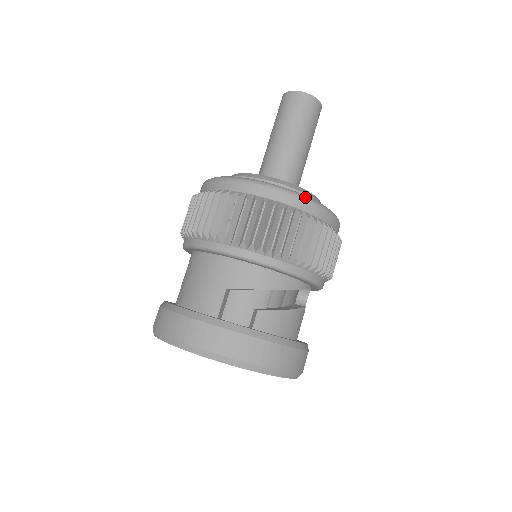
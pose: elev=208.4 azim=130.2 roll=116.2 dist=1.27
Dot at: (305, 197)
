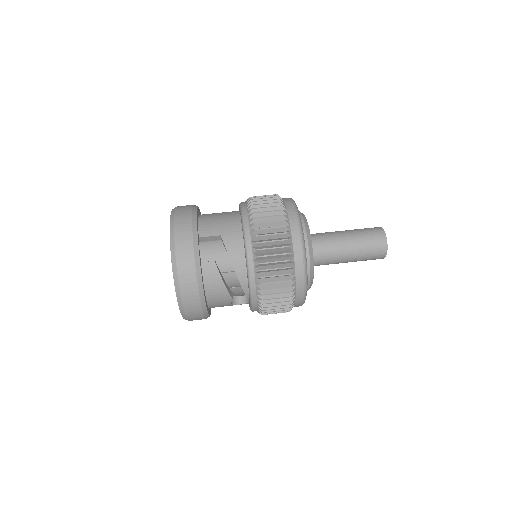
Dot at: (305, 260)
